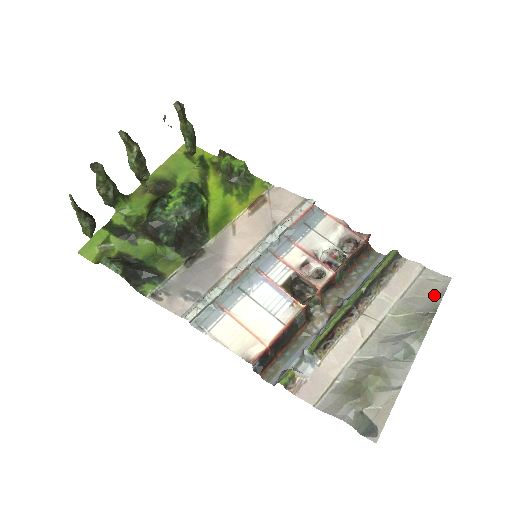
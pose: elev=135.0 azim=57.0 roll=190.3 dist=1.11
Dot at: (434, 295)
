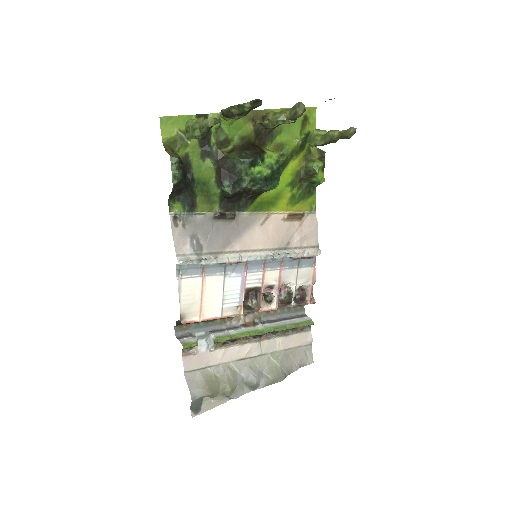
Dot at: (297, 364)
